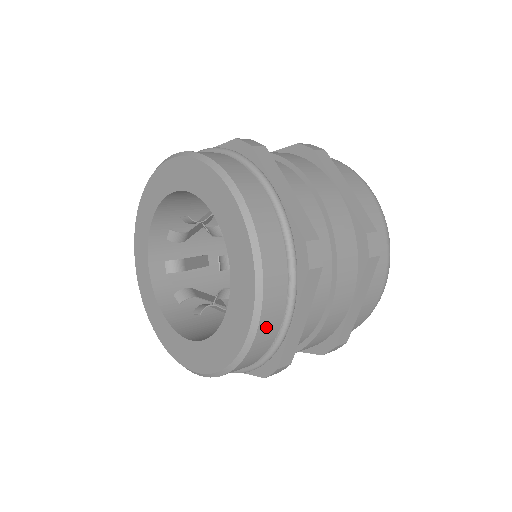
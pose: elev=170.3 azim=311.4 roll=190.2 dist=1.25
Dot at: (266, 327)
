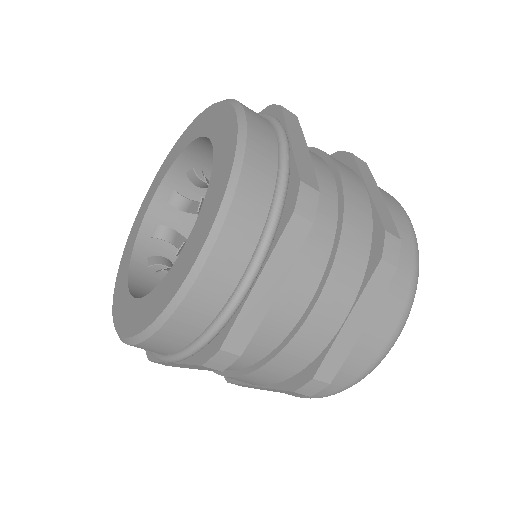
Dot at: (219, 268)
